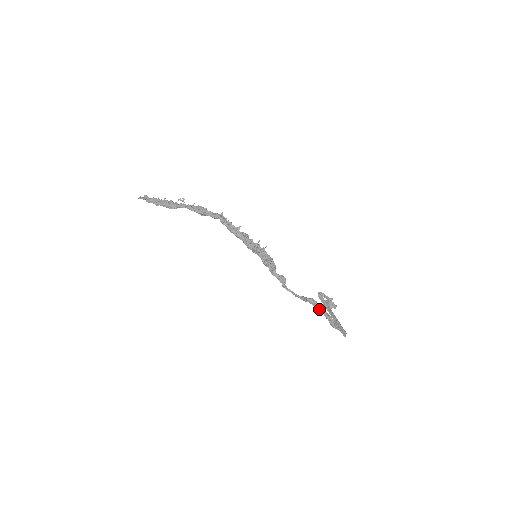
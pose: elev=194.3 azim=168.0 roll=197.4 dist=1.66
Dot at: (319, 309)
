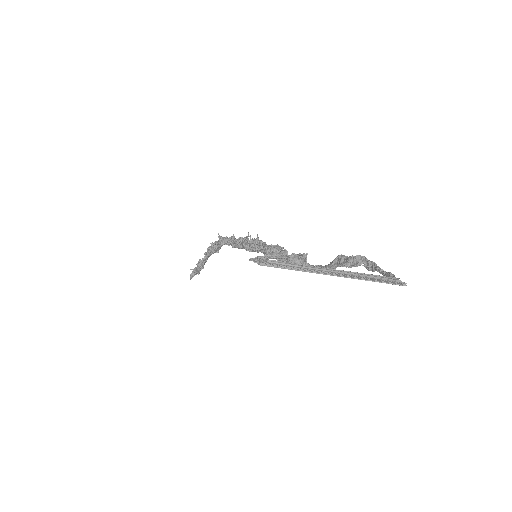
Dot at: (353, 265)
